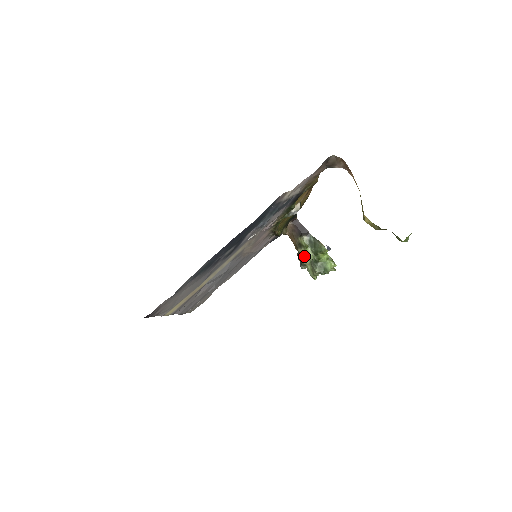
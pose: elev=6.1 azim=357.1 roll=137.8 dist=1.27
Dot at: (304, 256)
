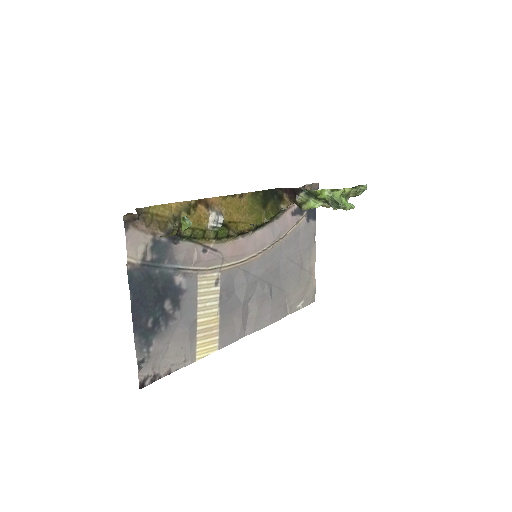
Dot at: occluded
